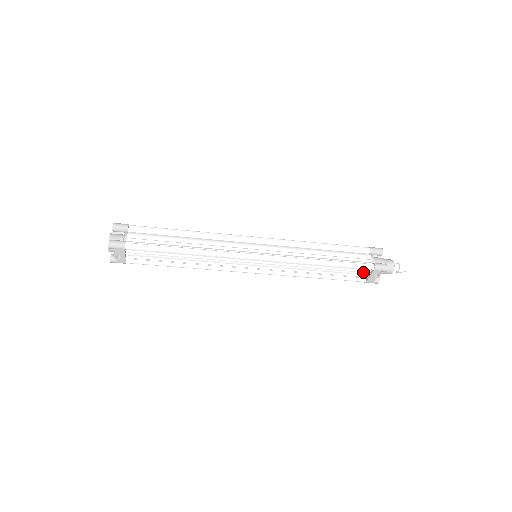
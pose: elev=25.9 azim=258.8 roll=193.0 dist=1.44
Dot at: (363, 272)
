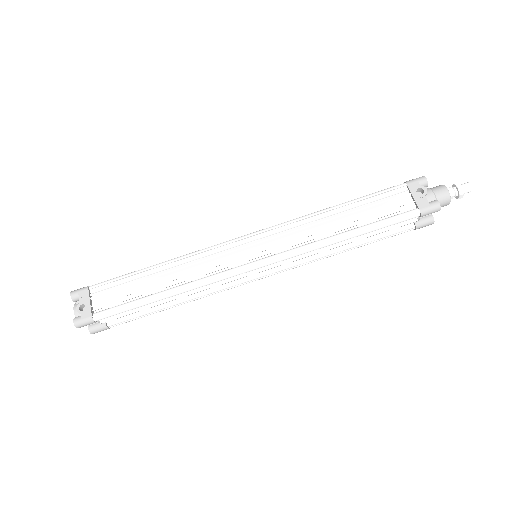
Dot at: (399, 197)
